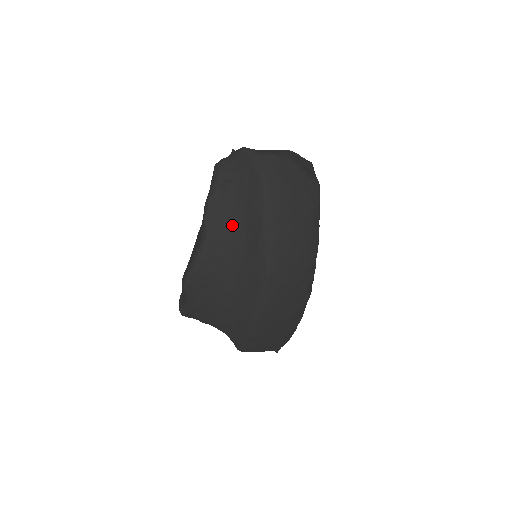
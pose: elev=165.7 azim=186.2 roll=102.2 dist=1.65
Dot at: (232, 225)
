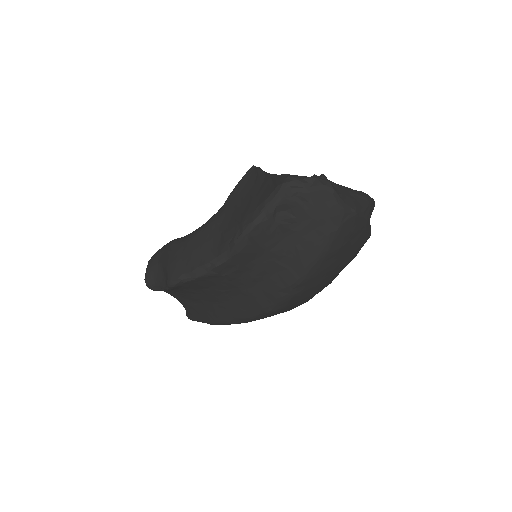
Dot at: (264, 259)
